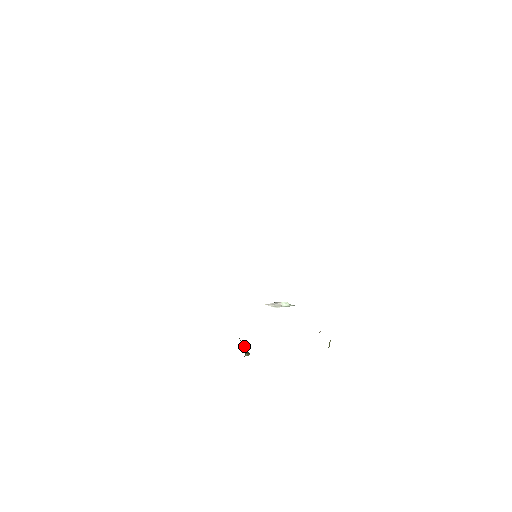
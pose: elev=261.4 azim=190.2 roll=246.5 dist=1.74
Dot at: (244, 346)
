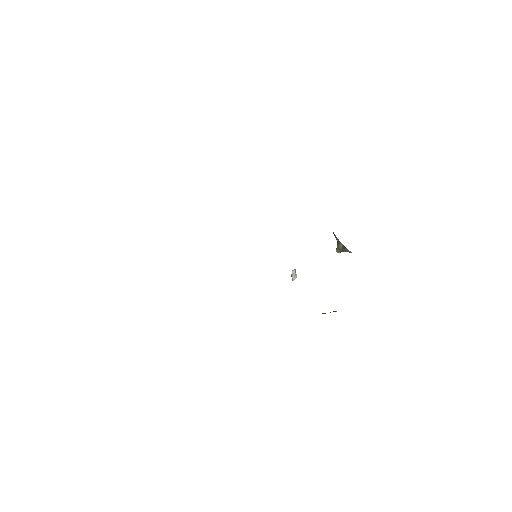
Dot at: occluded
